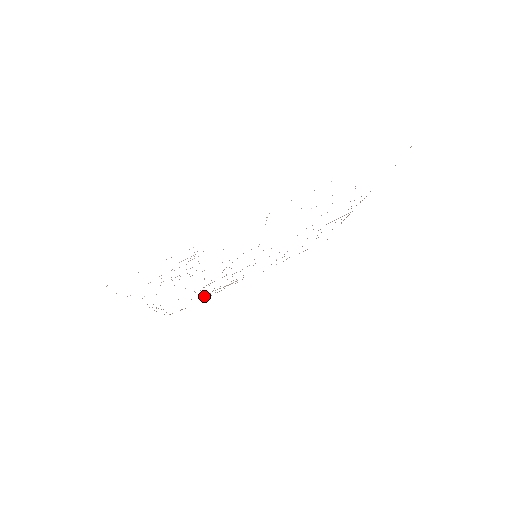
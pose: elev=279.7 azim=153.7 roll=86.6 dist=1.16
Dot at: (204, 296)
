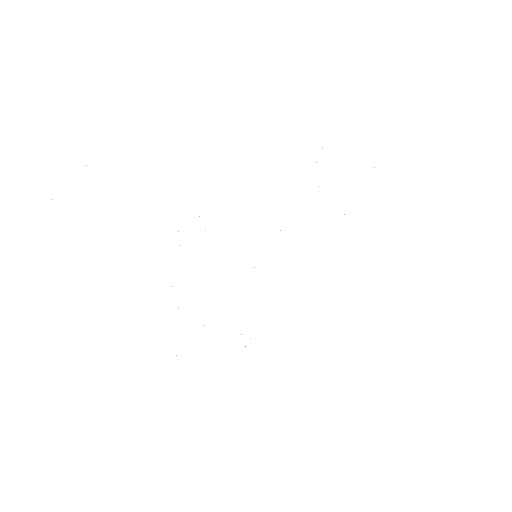
Dot at: occluded
